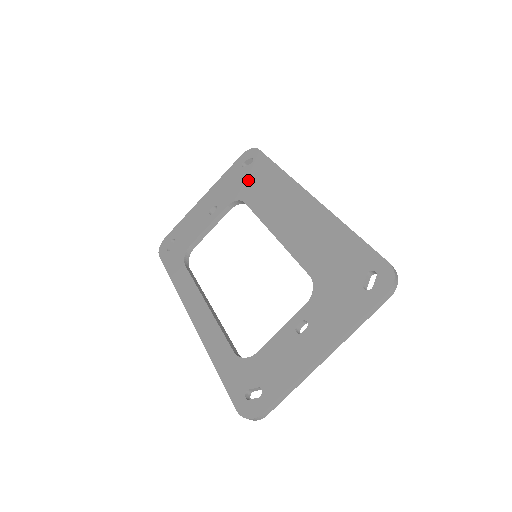
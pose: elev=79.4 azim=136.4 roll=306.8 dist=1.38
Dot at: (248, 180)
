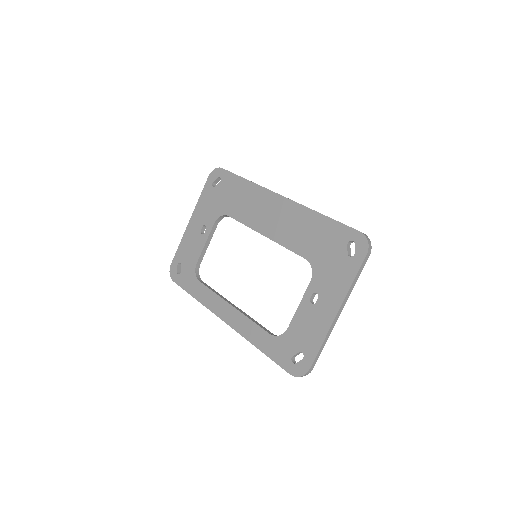
Dot at: (223, 197)
